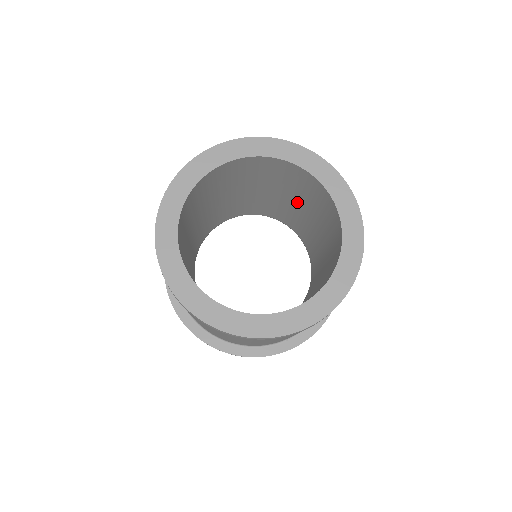
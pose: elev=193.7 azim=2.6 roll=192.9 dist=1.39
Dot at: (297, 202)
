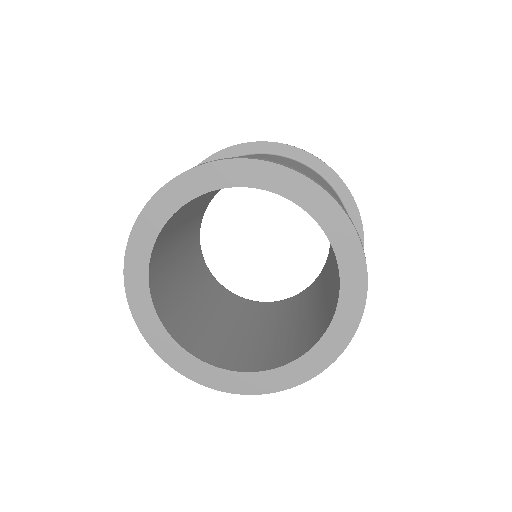
Dot at: (334, 260)
